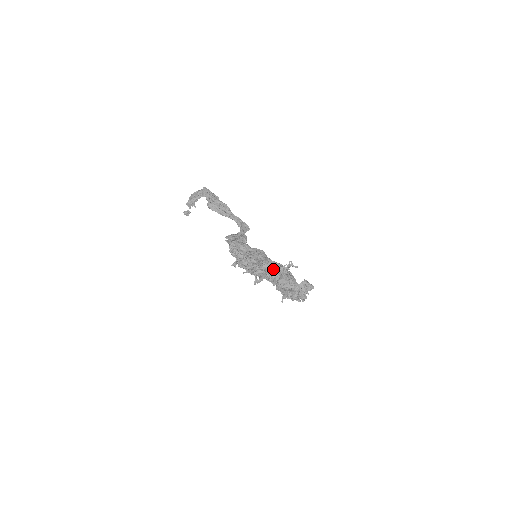
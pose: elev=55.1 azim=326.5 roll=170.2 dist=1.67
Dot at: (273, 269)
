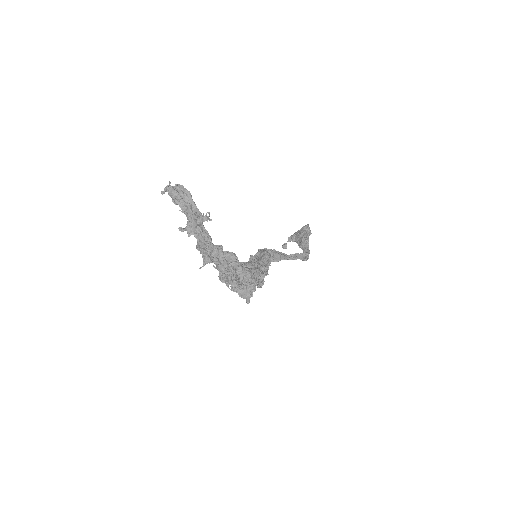
Dot at: (191, 215)
